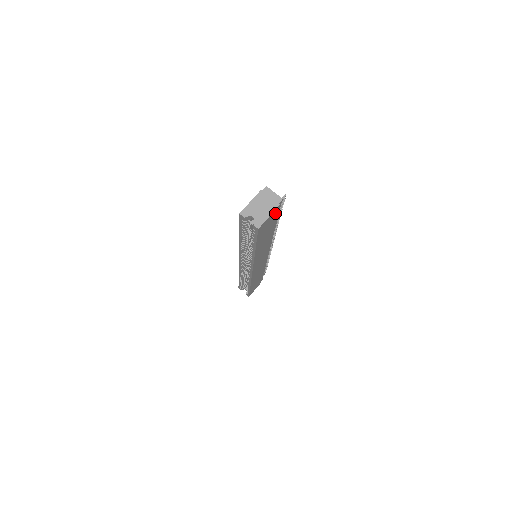
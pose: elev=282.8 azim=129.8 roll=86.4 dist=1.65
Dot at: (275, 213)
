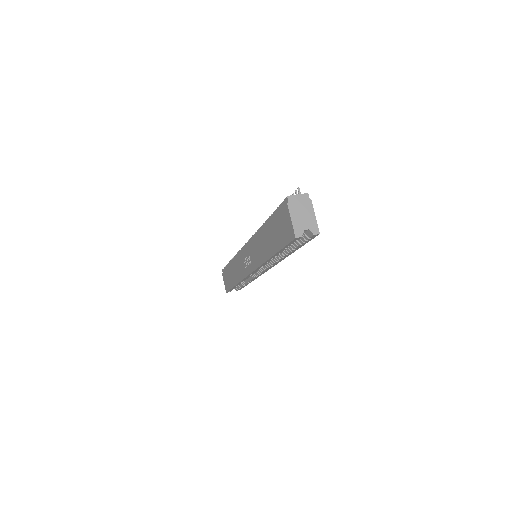
Dot at: occluded
